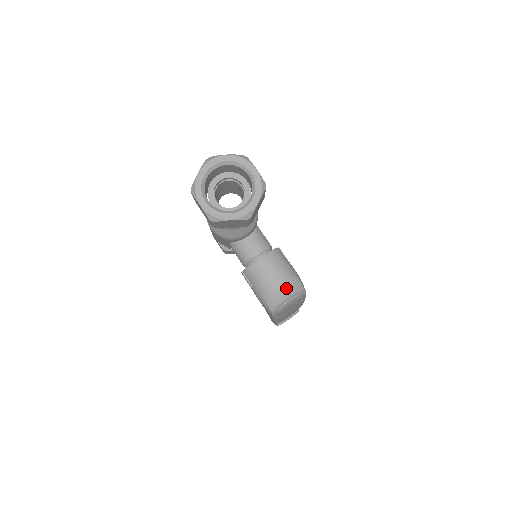
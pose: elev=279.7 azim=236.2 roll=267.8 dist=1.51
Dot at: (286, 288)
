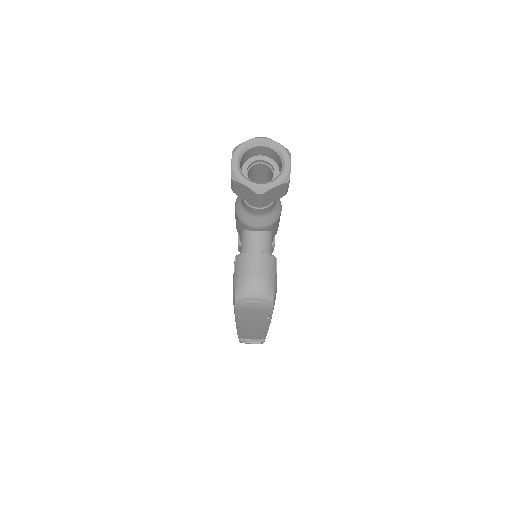
Dot at: (259, 288)
